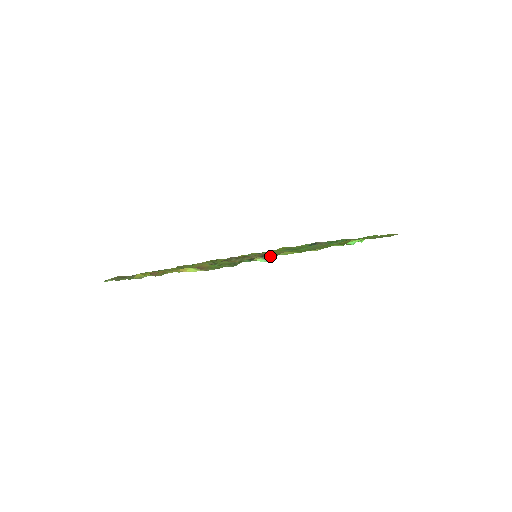
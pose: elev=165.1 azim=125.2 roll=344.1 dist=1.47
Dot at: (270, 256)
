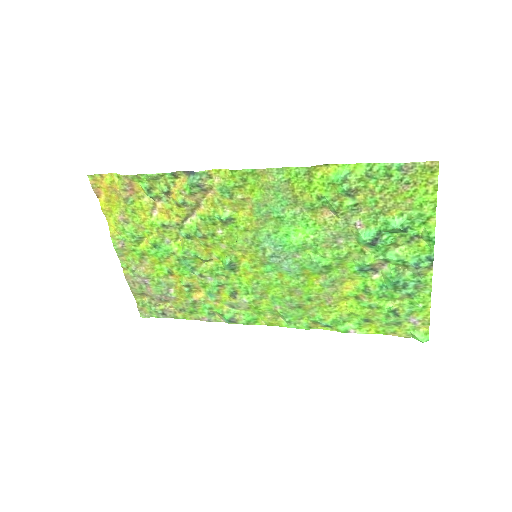
Dot at: (207, 184)
